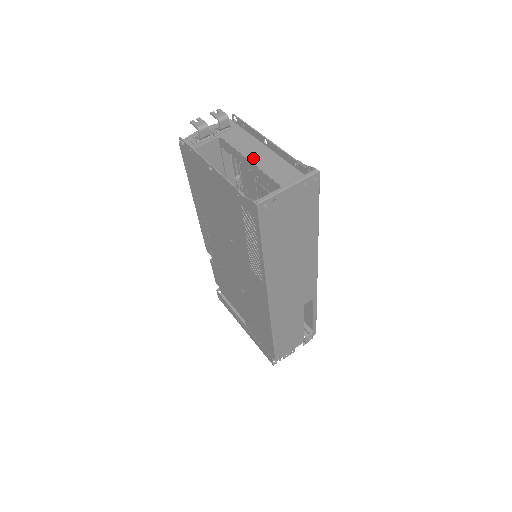
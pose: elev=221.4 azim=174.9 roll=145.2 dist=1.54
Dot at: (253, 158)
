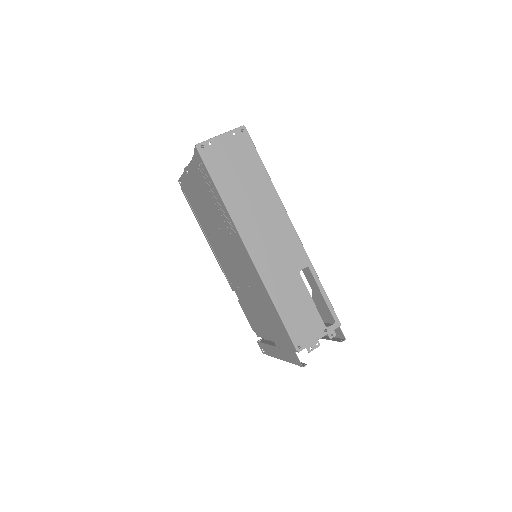
Dot at: occluded
